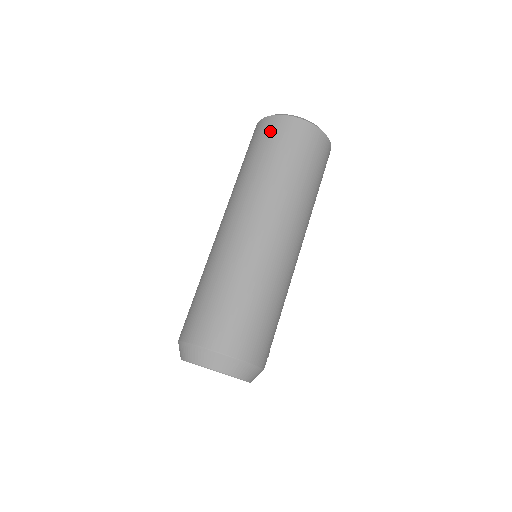
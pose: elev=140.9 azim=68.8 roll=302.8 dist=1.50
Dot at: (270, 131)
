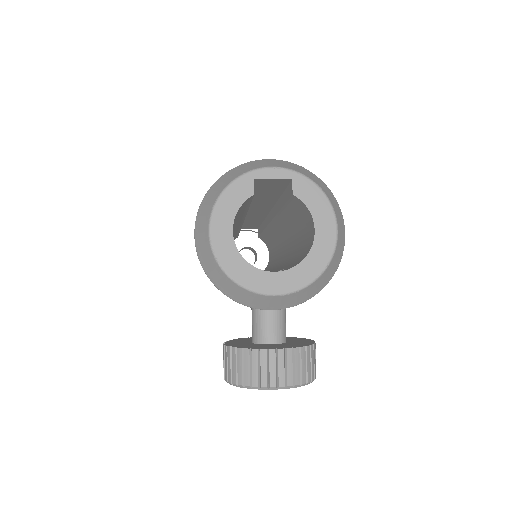
Dot at: occluded
